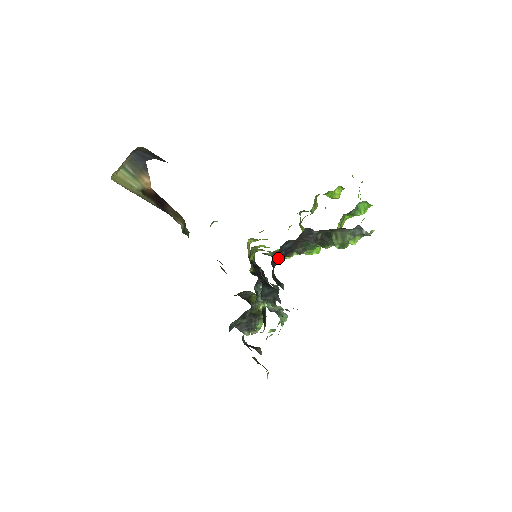
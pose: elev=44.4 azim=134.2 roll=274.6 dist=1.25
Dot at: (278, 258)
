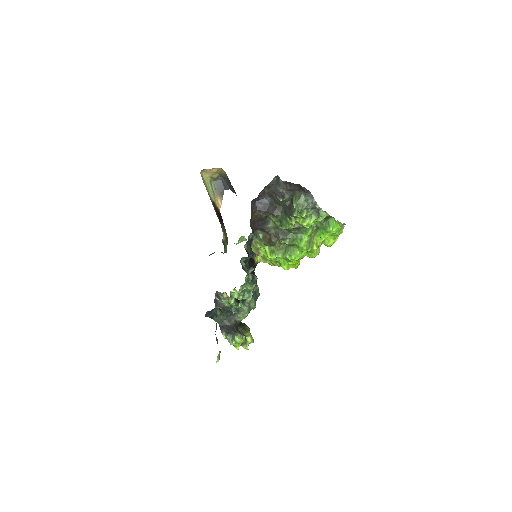
Dot at: (258, 208)
